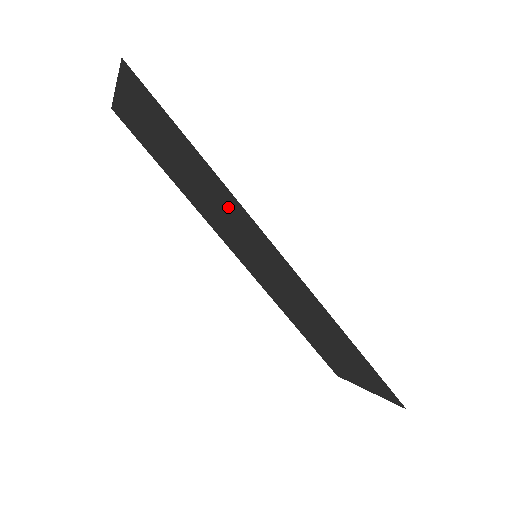
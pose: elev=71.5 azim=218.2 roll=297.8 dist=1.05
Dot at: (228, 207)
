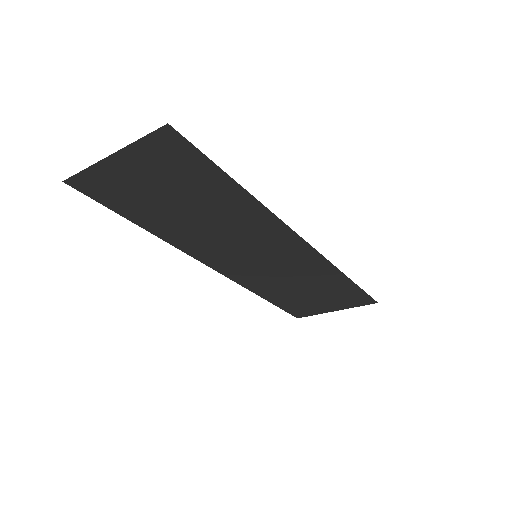
Dot at: (248, 224)
